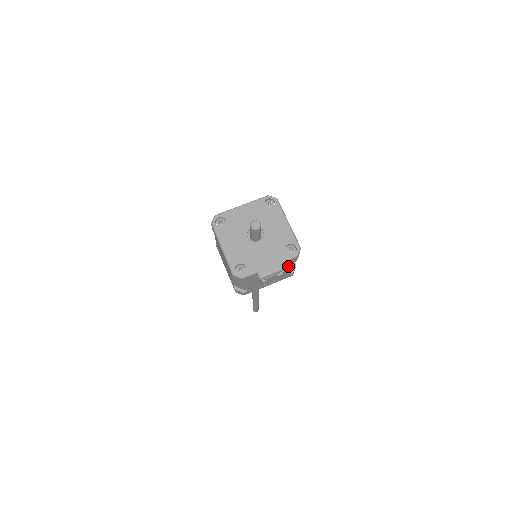
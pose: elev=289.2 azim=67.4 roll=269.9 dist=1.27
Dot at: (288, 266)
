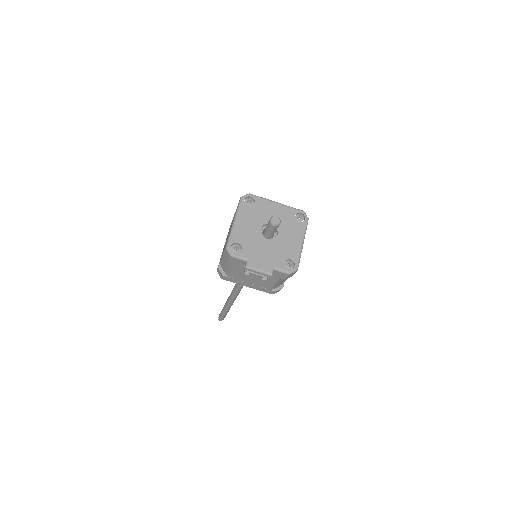
Dot at: (276, 279)
